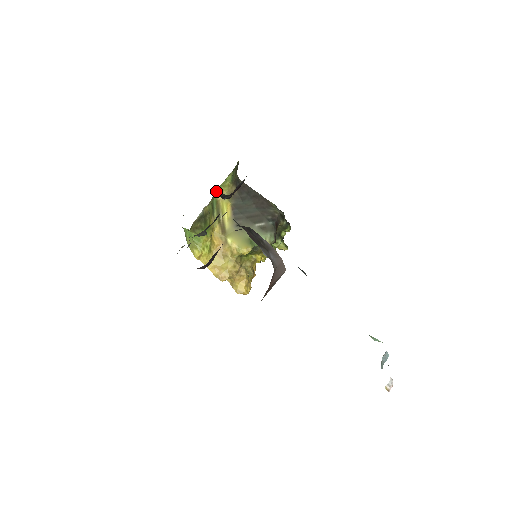
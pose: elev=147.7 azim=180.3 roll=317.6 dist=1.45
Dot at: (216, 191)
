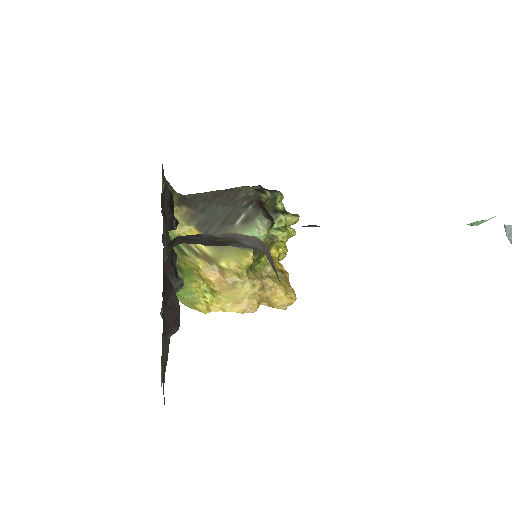
Dot at: occluded
